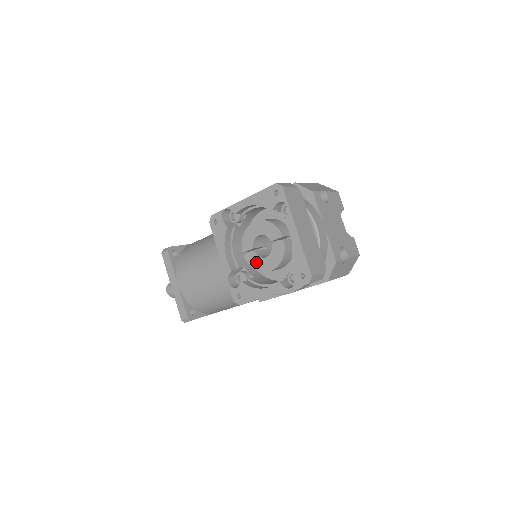
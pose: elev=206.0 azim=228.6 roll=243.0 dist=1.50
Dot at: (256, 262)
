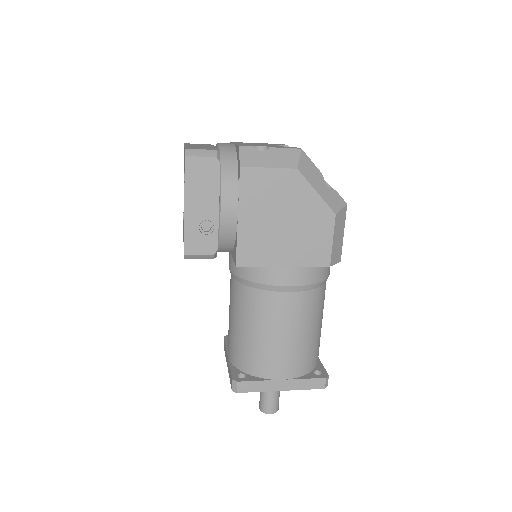
Dot at: occluded
